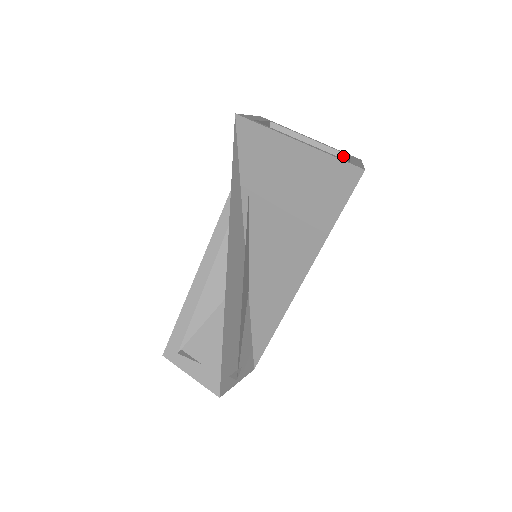
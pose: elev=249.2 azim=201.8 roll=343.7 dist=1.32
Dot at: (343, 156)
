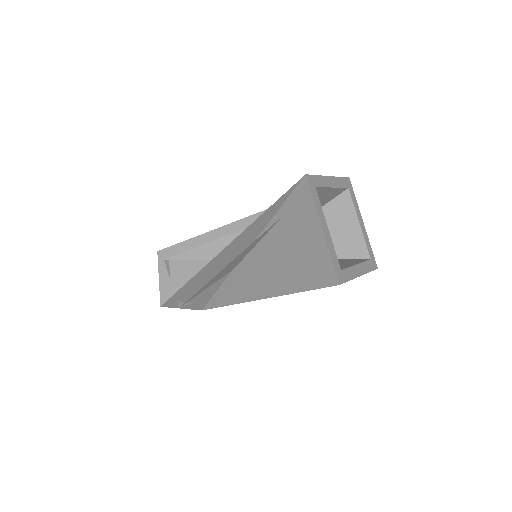
Dot at: (367, 255)
